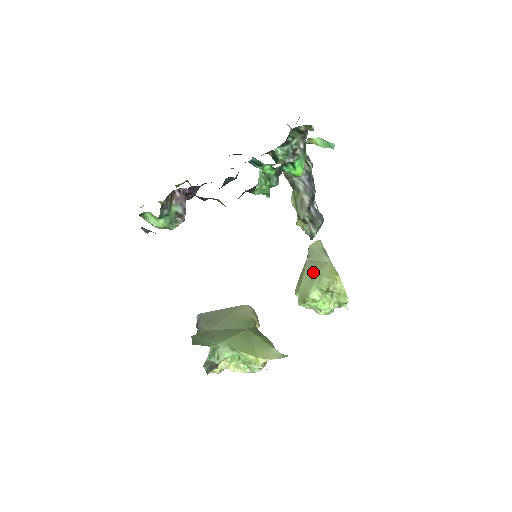
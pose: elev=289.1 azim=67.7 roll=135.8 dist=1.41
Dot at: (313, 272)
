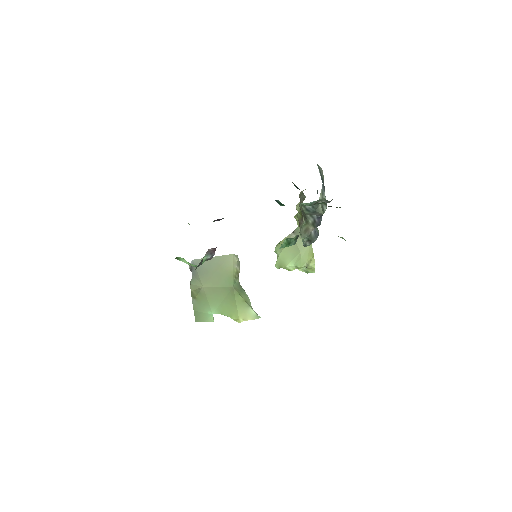
Dot at: (295, 249)
